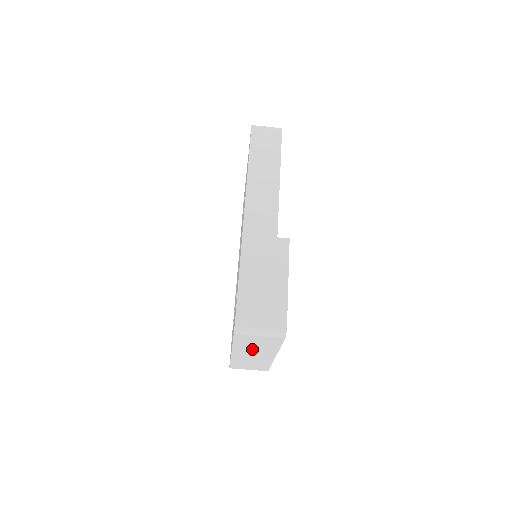
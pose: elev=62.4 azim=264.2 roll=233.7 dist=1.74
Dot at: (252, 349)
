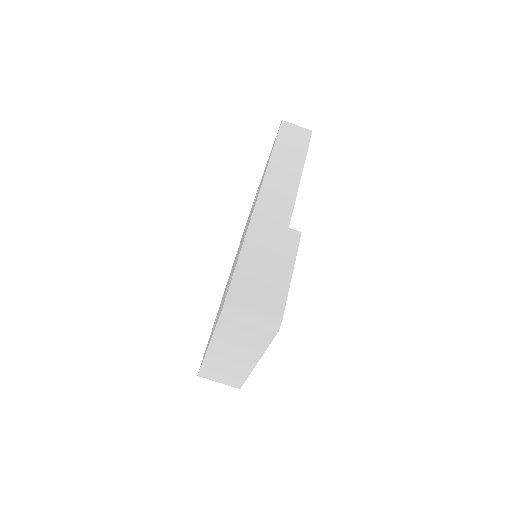
Dot at: (233, 346)
